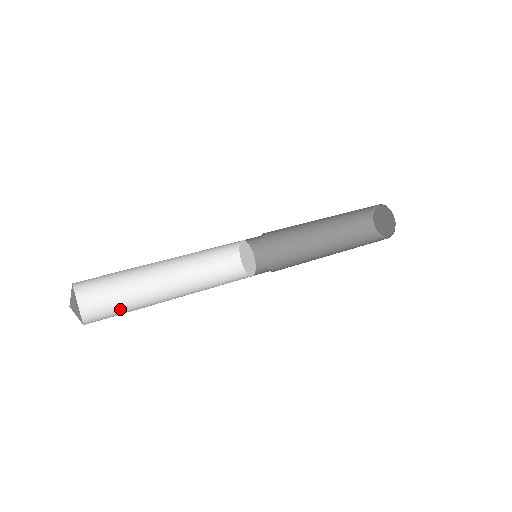
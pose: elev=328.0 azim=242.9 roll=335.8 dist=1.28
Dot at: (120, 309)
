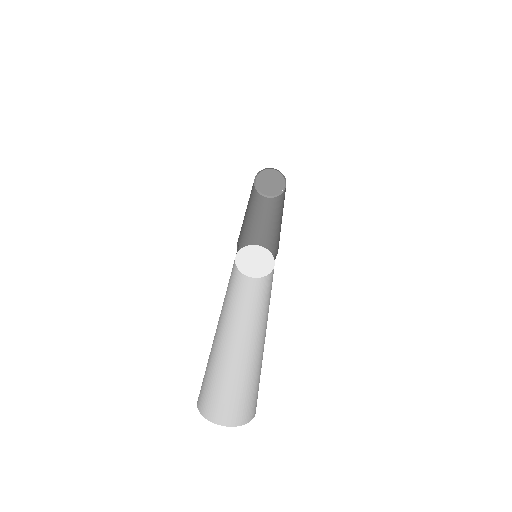
Dot at: (217, 379)
